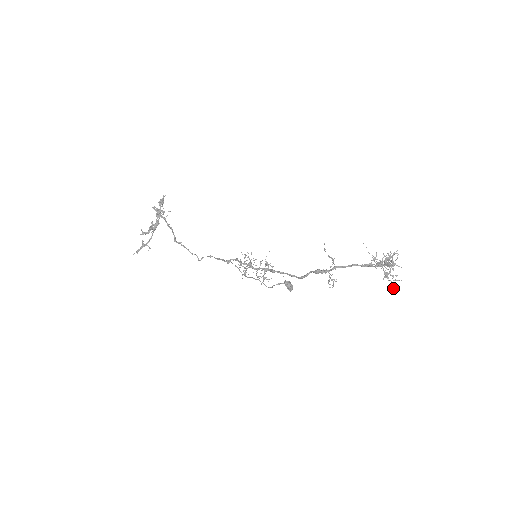
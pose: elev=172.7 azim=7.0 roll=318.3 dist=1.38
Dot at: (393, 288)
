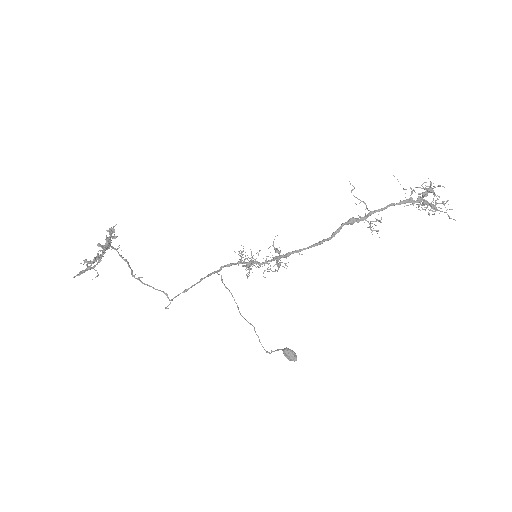
Dot at: (449, 217)
